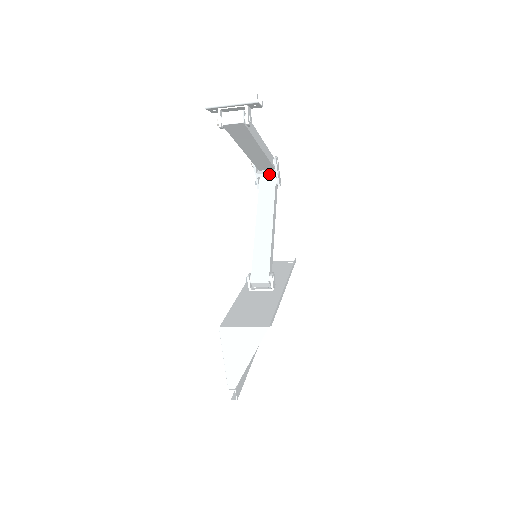
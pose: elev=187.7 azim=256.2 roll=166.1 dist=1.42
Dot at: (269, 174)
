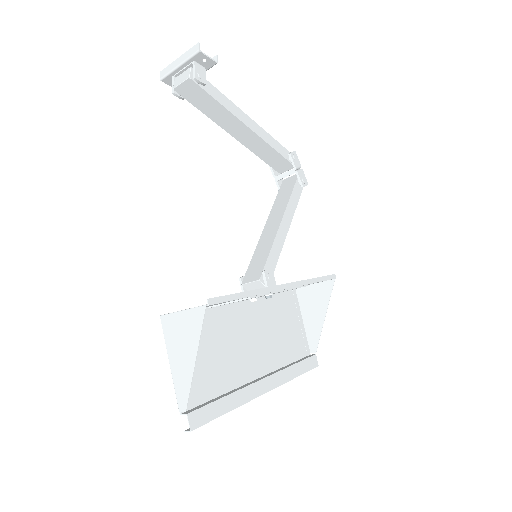
Dot at: (288, 173)
